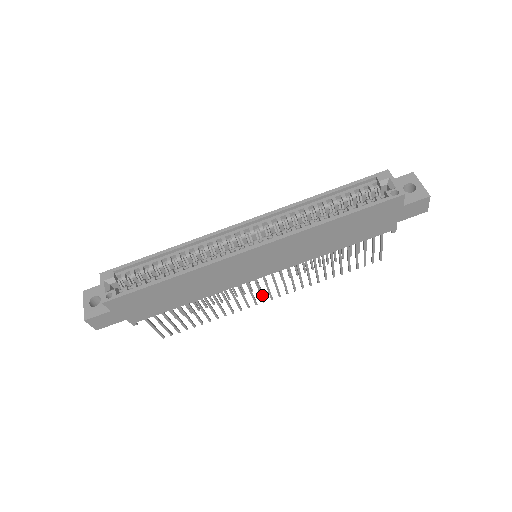
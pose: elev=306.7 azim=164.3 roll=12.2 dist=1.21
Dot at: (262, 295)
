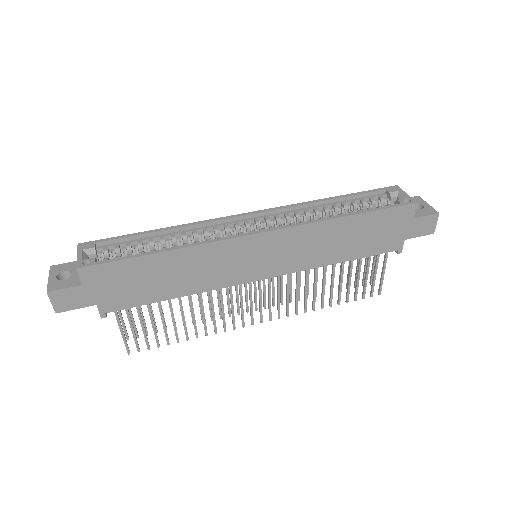
Dot at: (252, 313)
